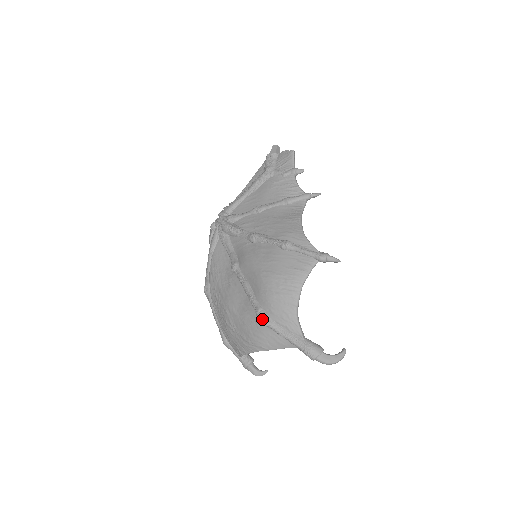
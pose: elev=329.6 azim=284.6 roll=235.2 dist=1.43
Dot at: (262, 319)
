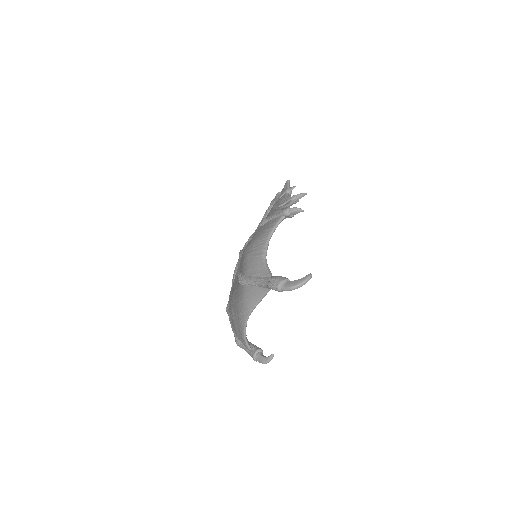
Dot at: (240, 279)
